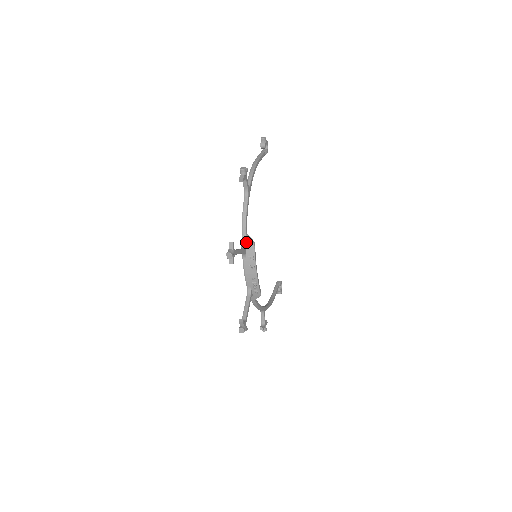
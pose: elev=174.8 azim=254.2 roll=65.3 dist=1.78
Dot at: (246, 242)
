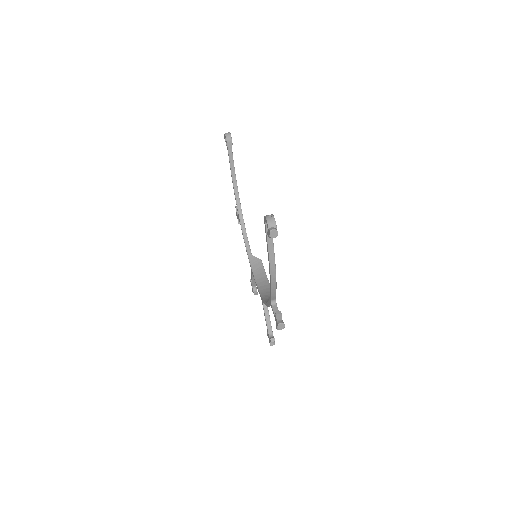
Dot at: occluded
